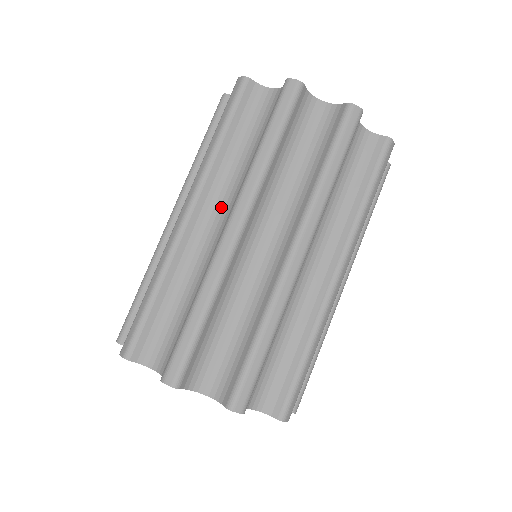
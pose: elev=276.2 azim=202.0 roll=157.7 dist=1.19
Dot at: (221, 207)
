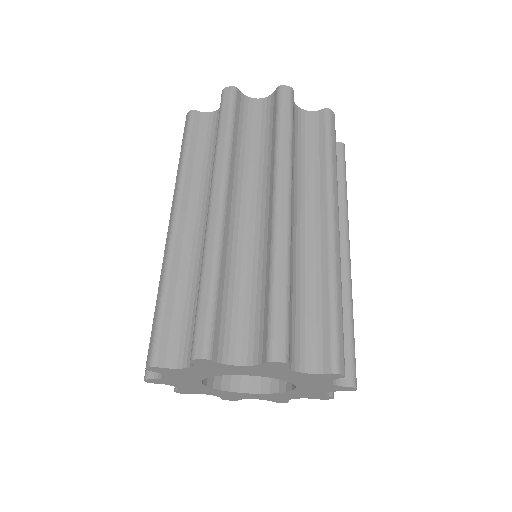
Dot at: occluded
